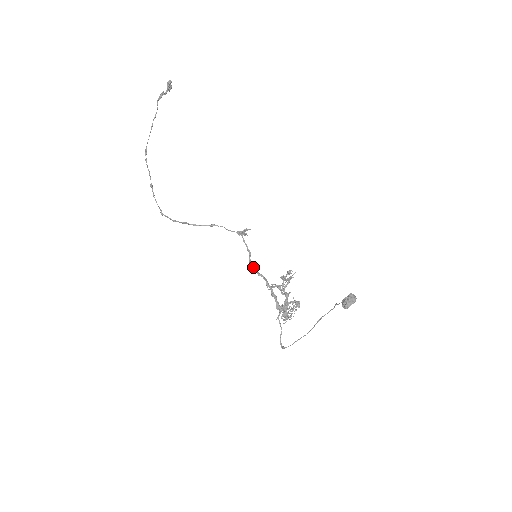
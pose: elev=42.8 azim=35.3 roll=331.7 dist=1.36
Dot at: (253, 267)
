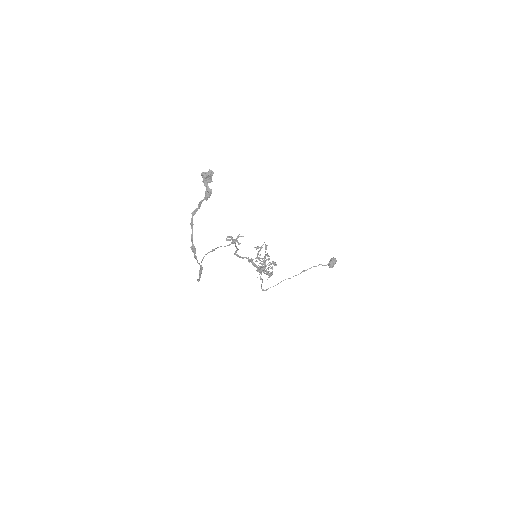
Dot at: (237, 255)
